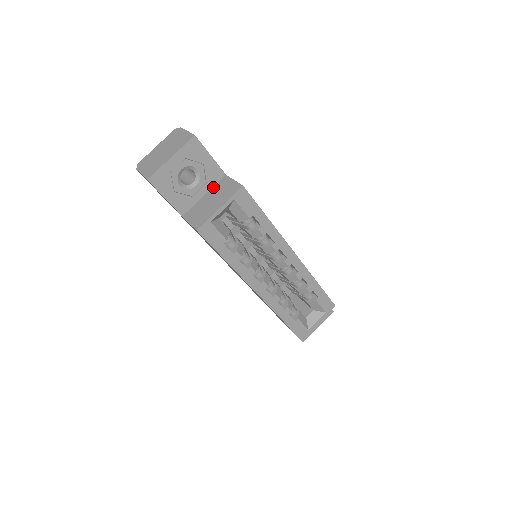
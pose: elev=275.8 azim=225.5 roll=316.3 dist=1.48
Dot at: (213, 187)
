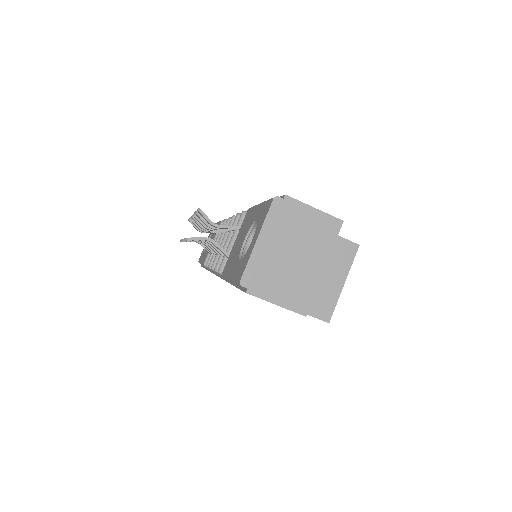
Dot at: occluded
